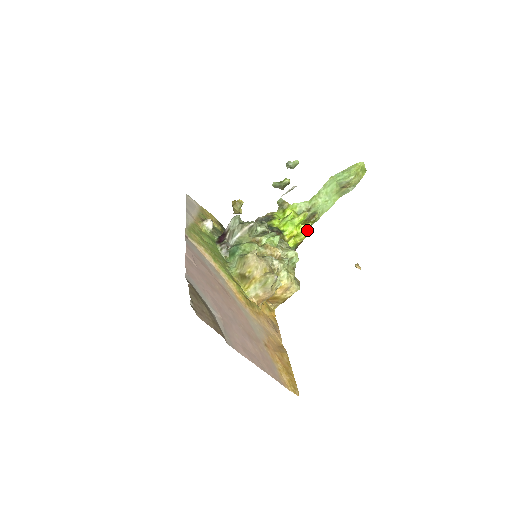
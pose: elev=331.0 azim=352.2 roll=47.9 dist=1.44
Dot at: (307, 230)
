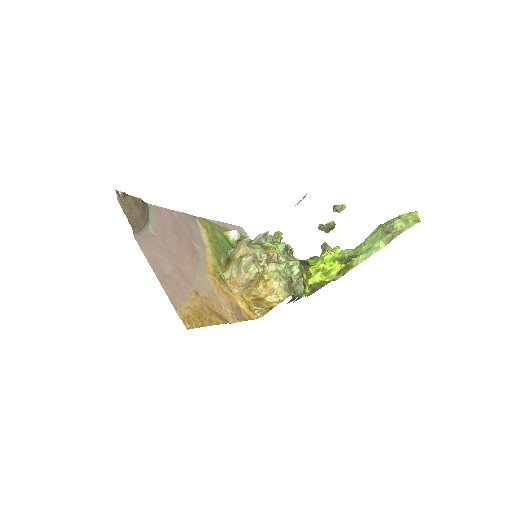
Dot at: (337, 268)
